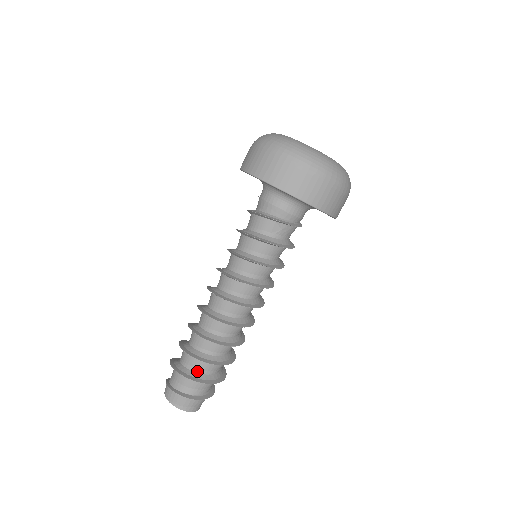
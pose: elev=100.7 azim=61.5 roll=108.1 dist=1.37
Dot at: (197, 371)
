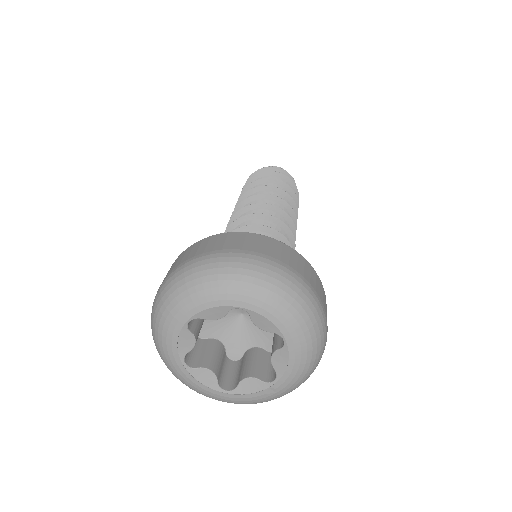
Dot at: occluded
